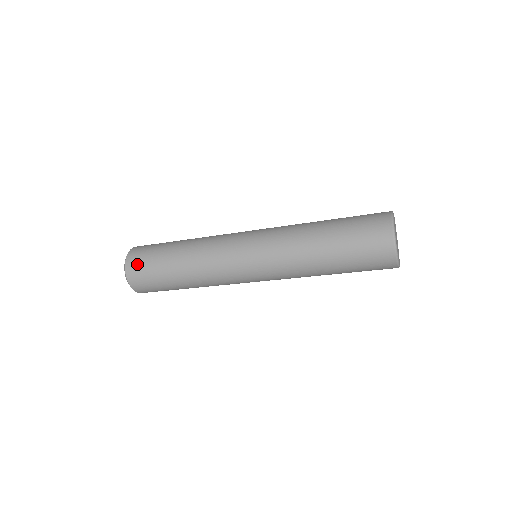
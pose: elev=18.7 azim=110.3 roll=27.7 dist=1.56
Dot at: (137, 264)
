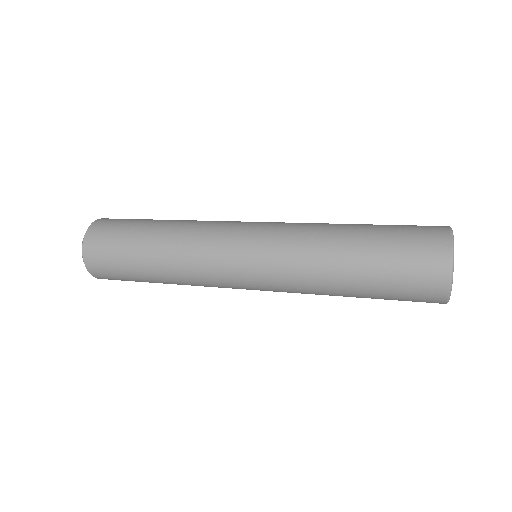
Dot at: (99, 261)
